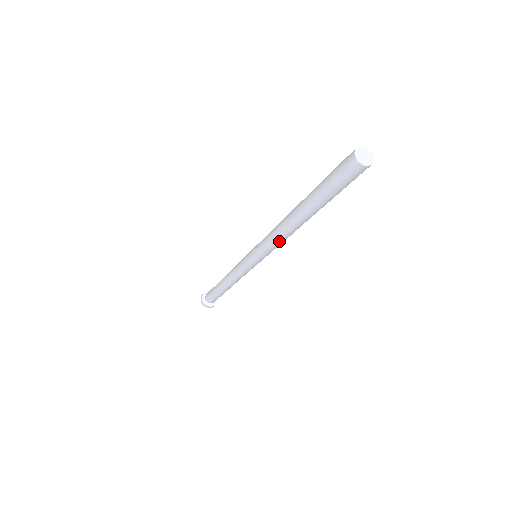
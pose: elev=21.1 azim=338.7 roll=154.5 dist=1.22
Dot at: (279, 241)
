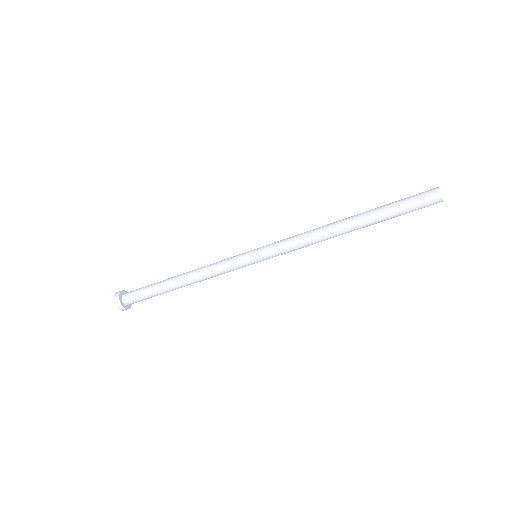
Dot at: (308, 241)
